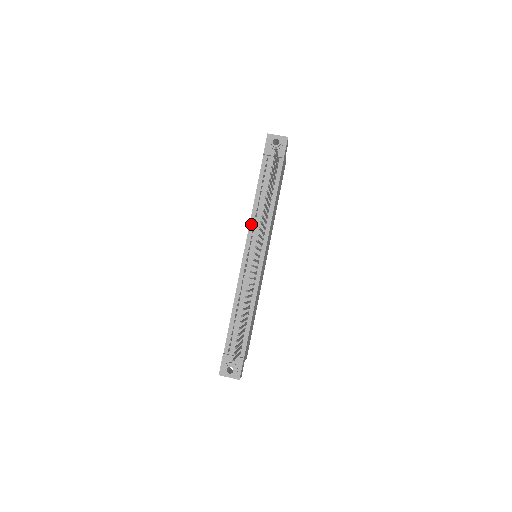
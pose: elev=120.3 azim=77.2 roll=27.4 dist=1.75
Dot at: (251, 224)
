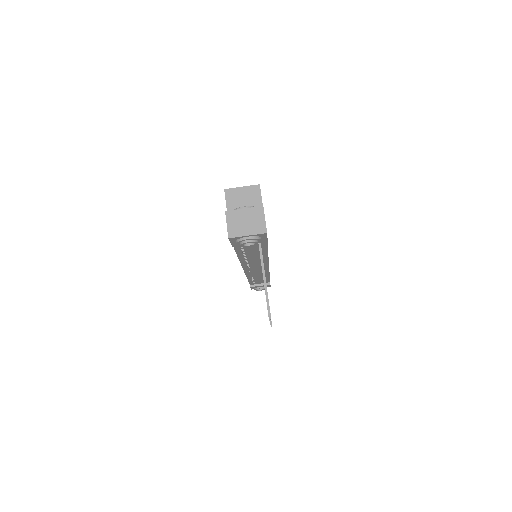
Dot at: (243, 263)
